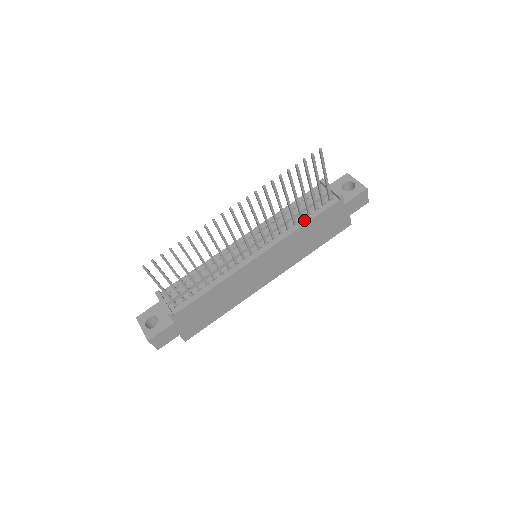
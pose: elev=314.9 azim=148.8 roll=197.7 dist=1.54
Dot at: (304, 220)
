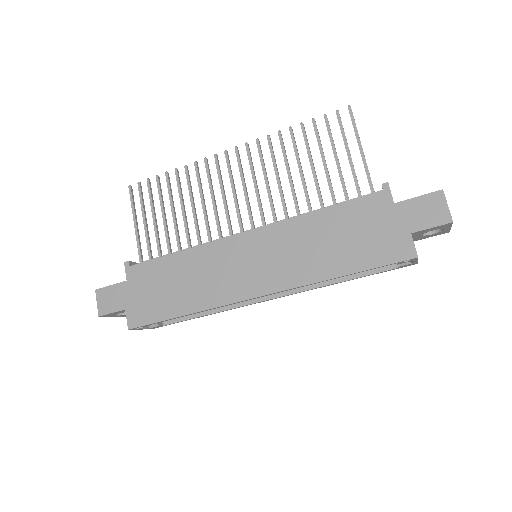
Dot at: (323, 210)
